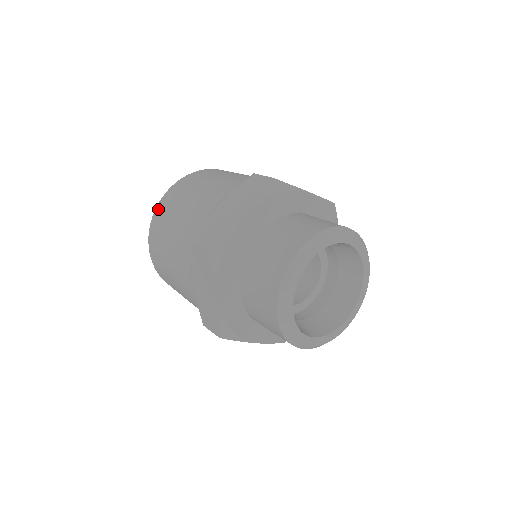
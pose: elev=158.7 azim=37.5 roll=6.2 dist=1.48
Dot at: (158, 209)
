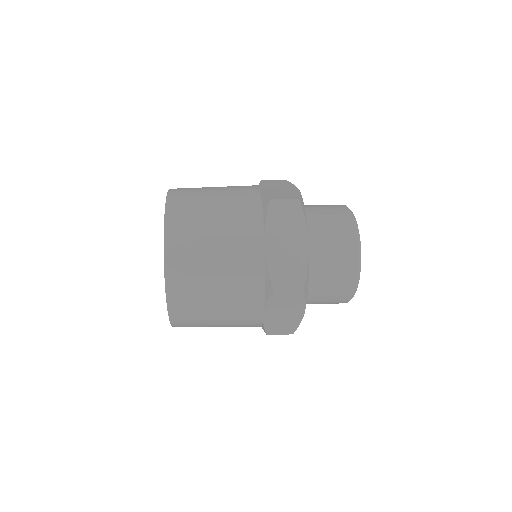
Dot at: (172, 201)
